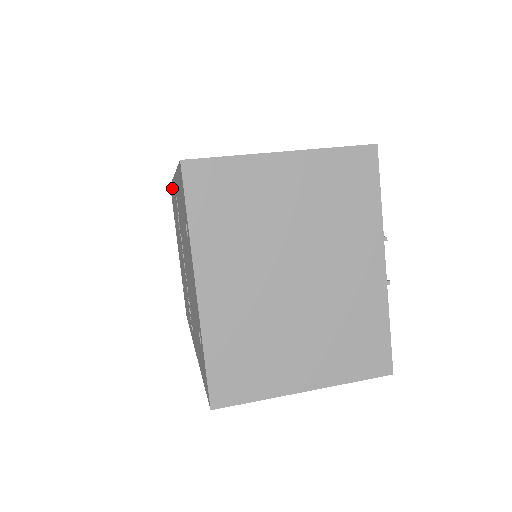
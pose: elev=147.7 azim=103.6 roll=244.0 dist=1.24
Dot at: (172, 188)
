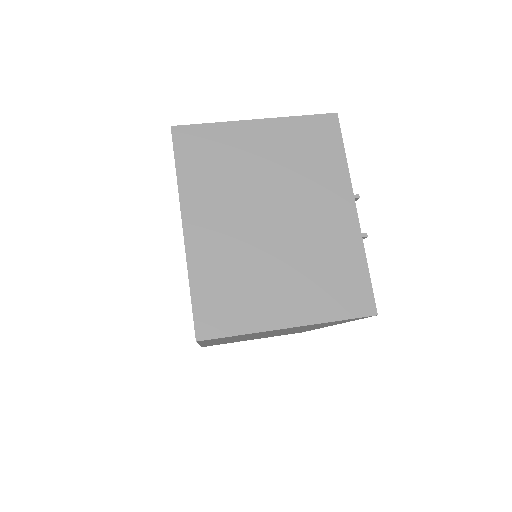
Dot at: occluded
